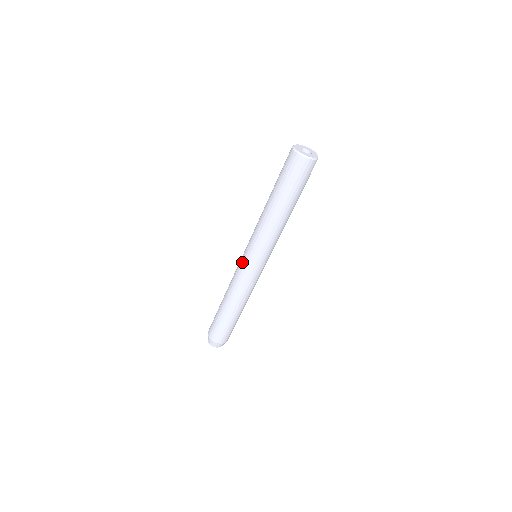
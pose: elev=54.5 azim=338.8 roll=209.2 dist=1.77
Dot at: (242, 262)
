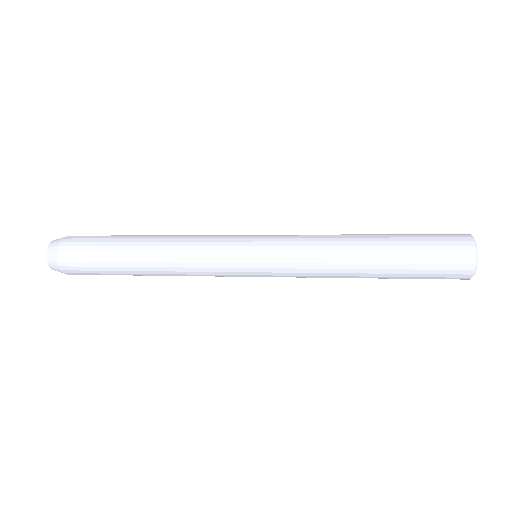
Dot at: (238, 266)
